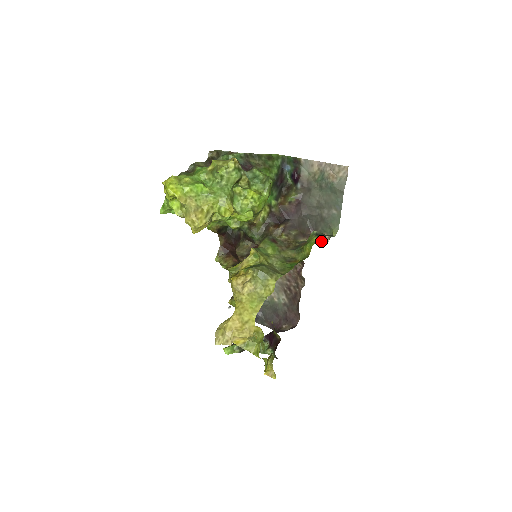
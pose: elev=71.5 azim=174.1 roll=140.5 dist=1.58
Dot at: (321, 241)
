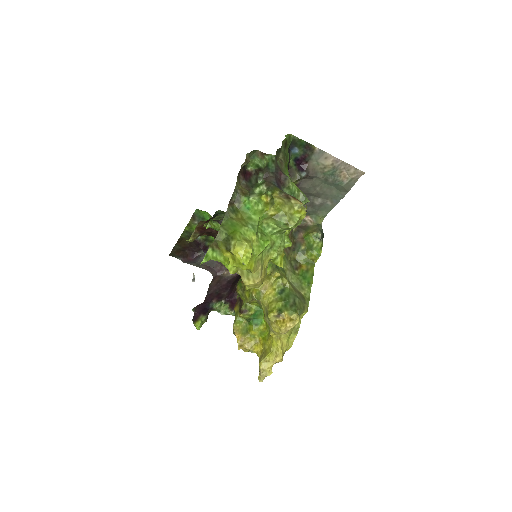
Dot at: occluded
